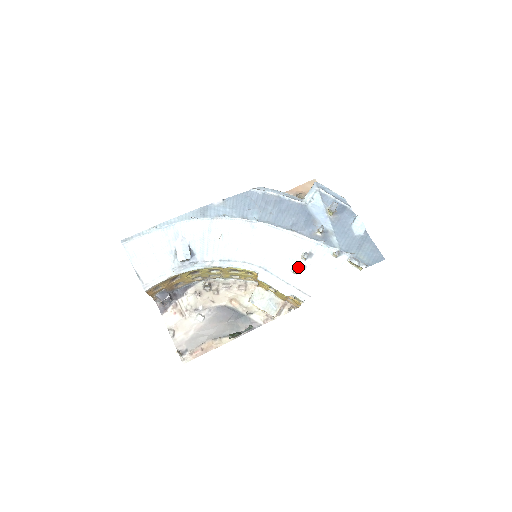
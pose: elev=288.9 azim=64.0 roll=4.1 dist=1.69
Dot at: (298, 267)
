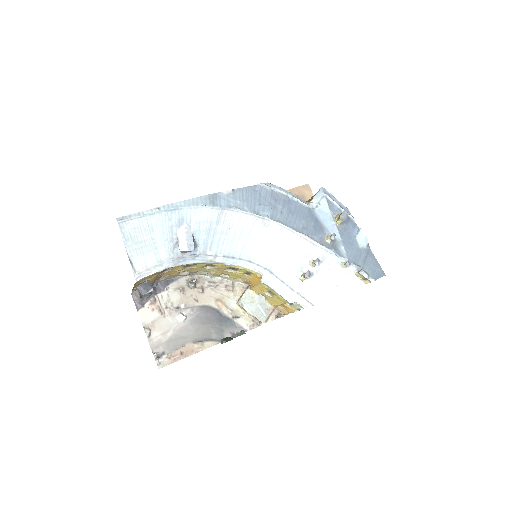
Dot at: (309, 273)
